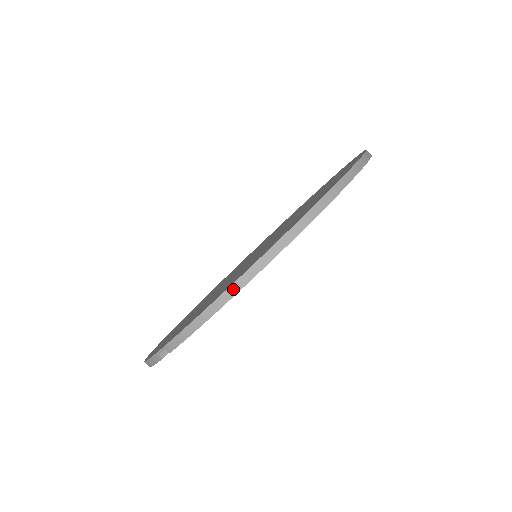
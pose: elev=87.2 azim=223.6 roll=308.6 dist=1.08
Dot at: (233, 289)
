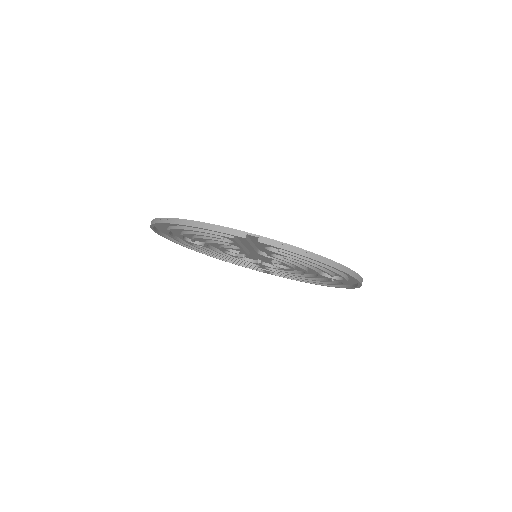
Dot at: (327, 261)
